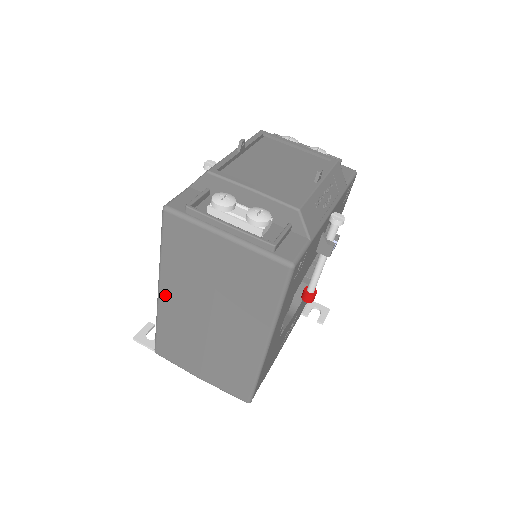
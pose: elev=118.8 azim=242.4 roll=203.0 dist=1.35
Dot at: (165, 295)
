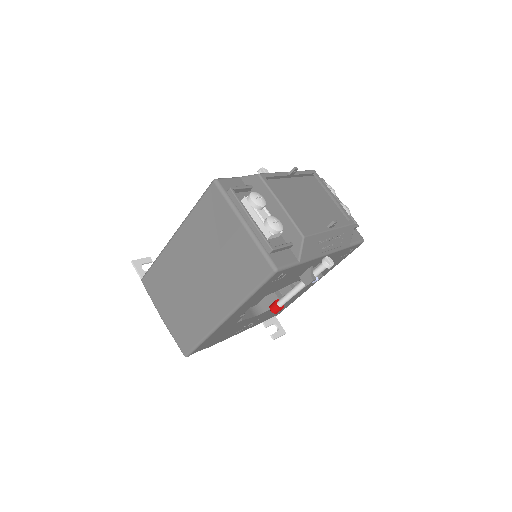
Dot at: (176, 241)
